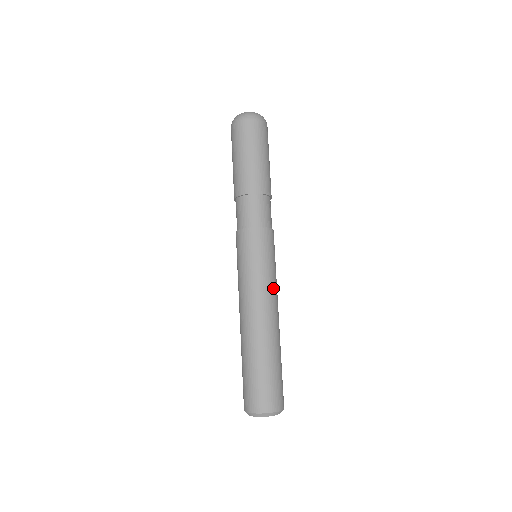
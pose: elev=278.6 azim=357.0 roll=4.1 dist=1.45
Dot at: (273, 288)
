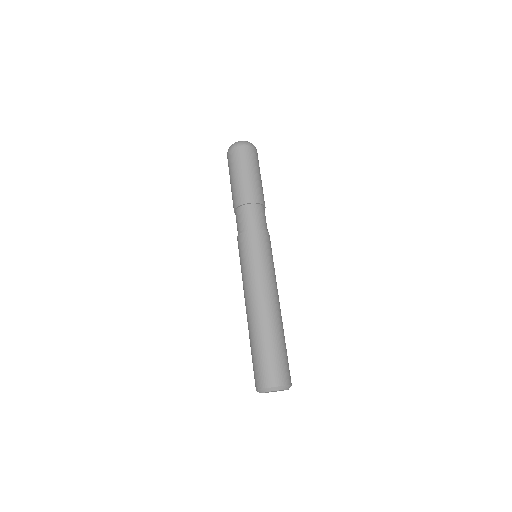
Dot at: (276, 282)
